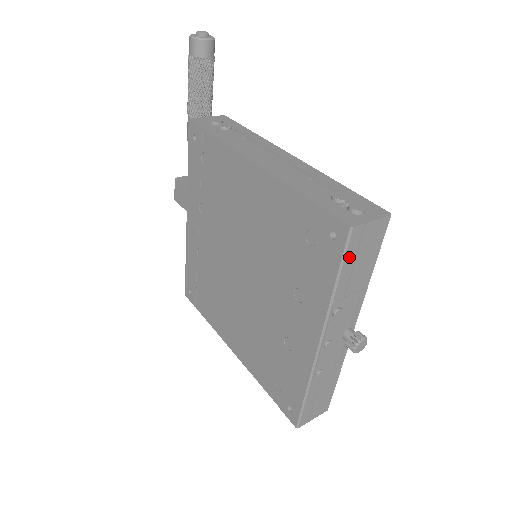
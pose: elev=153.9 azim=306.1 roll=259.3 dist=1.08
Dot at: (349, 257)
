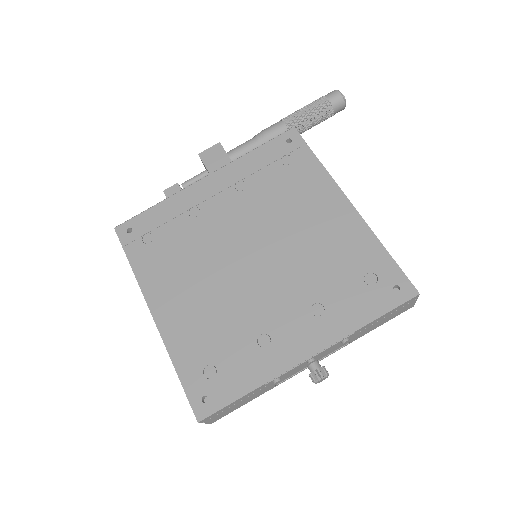
Dot at: (394, 310)
